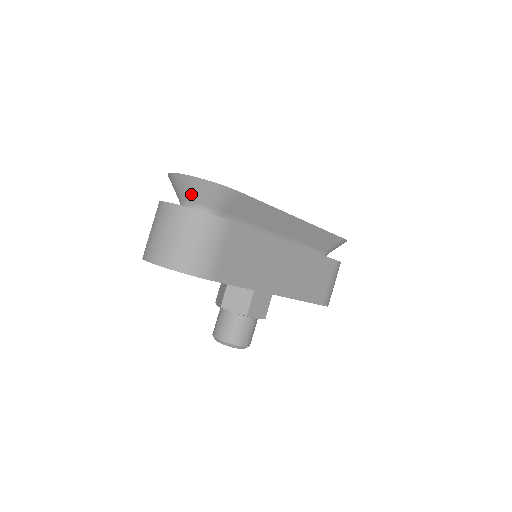
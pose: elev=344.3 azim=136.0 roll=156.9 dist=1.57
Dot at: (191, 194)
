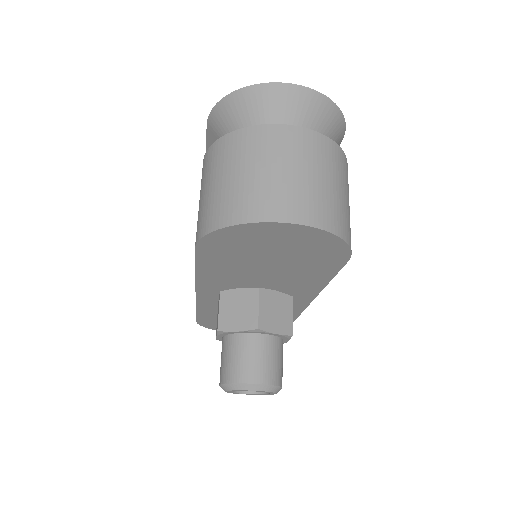
Dot at: (304, 123)
